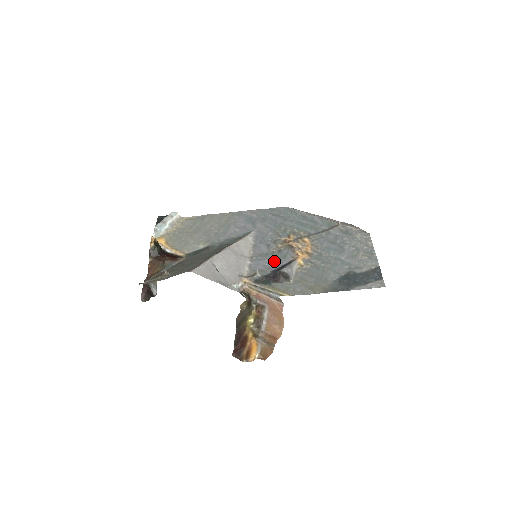
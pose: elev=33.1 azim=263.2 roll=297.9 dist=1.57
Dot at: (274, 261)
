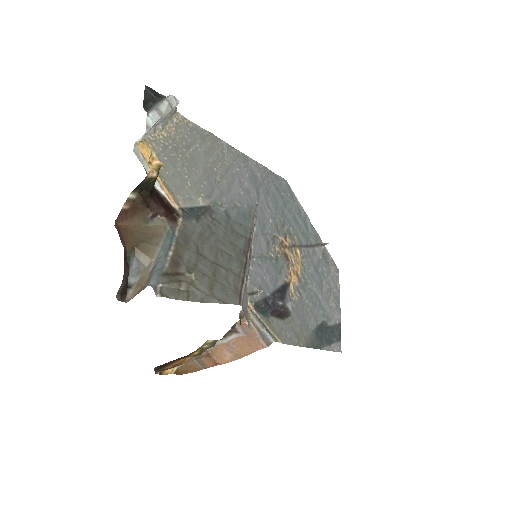
Dot at: (272, 275)
